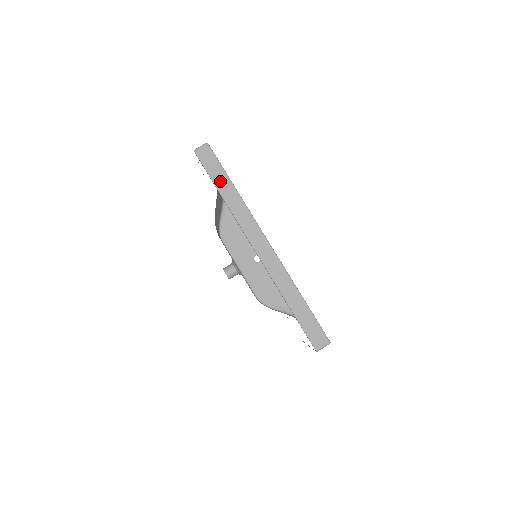
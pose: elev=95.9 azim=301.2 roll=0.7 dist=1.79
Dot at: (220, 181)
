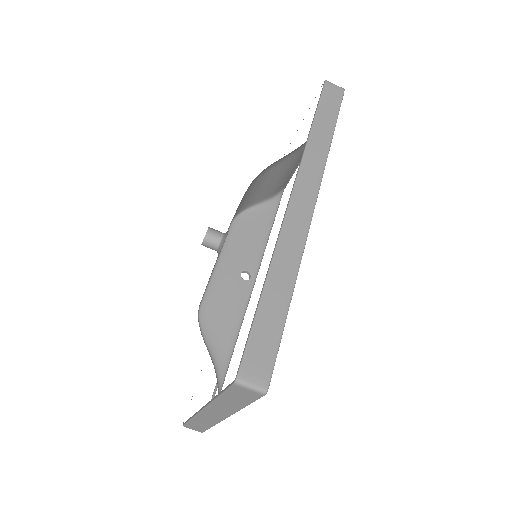
Dot at: (324, 119)
